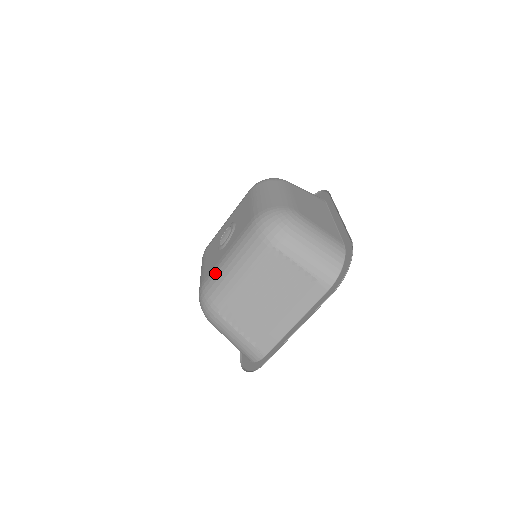
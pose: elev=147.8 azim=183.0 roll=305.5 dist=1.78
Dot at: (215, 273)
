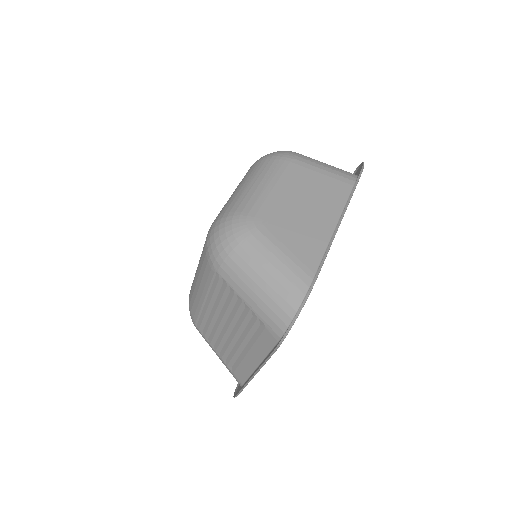
Dot at: occluded
